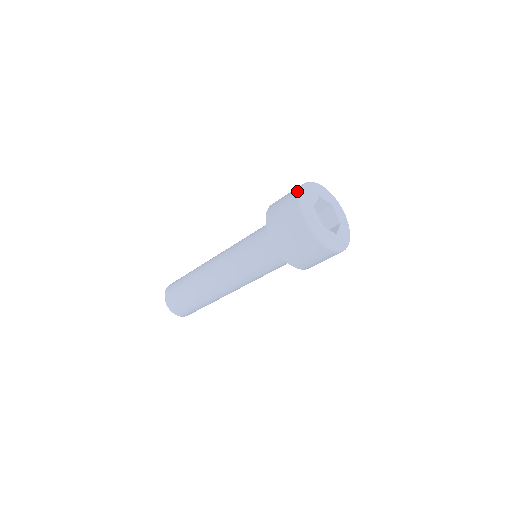
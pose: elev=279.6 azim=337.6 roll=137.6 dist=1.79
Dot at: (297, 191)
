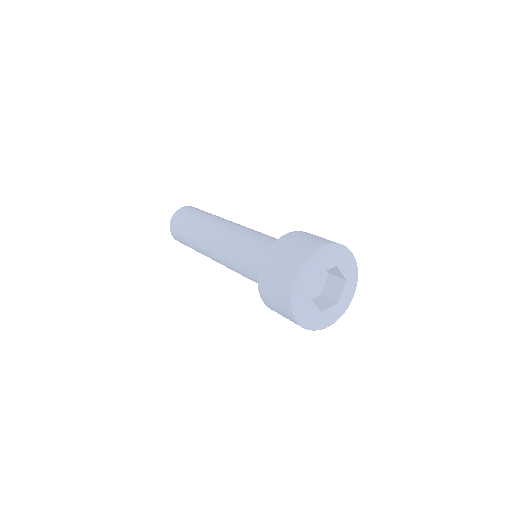
Dot at: (315, 248)
